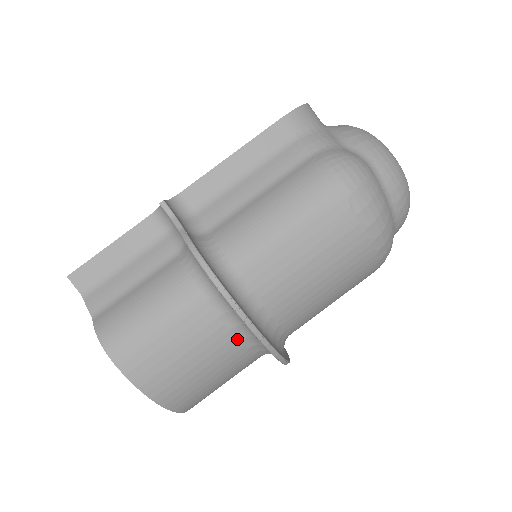
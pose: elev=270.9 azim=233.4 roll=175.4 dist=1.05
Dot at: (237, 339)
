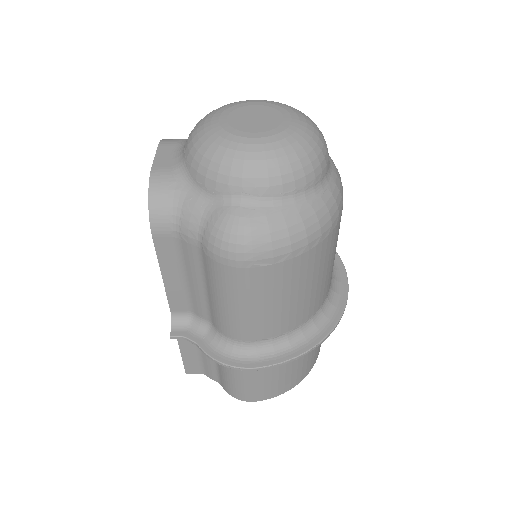
Dot at: occluded
